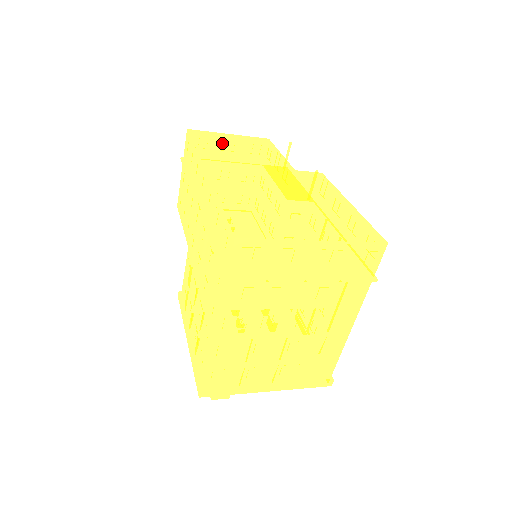
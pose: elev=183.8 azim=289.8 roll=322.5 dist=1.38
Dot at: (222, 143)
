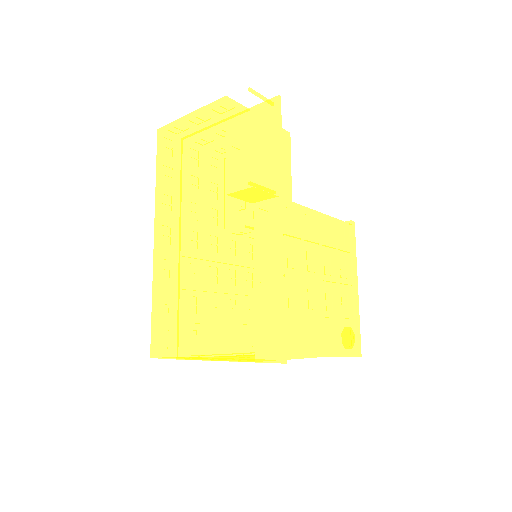
Dot at: (177, 152)
